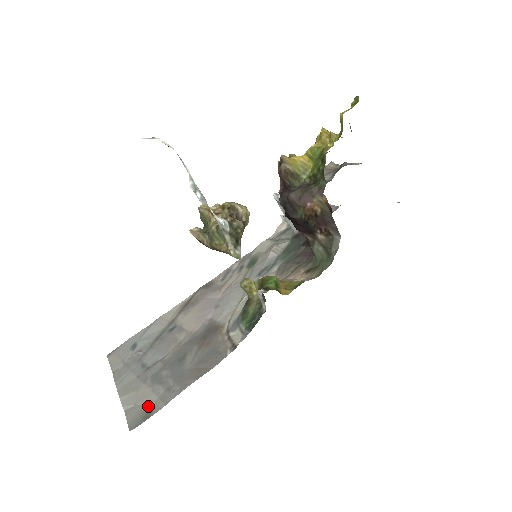
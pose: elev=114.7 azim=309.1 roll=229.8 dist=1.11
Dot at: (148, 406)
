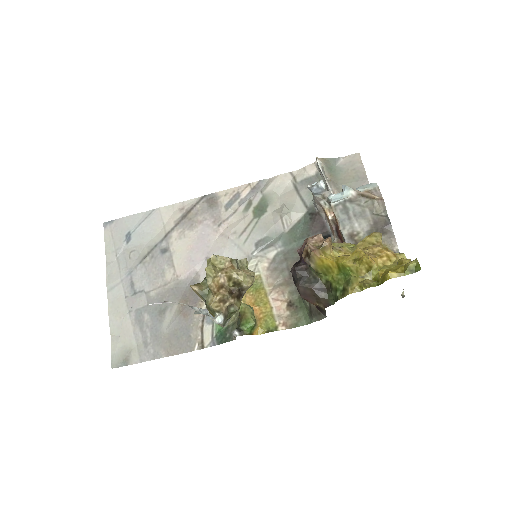
Dot at: (128, 348)
